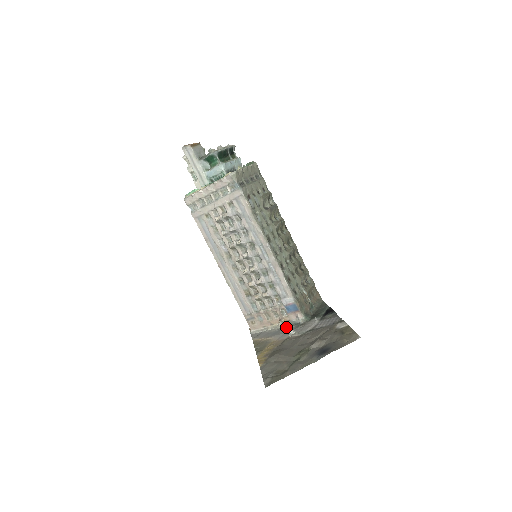
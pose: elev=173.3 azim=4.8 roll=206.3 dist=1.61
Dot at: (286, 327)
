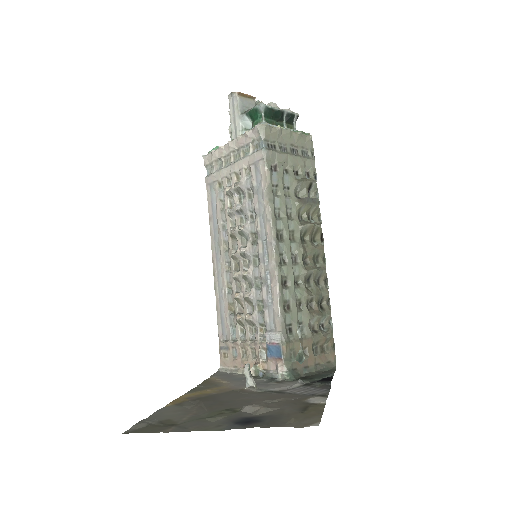
Dot at: (245, 370)
